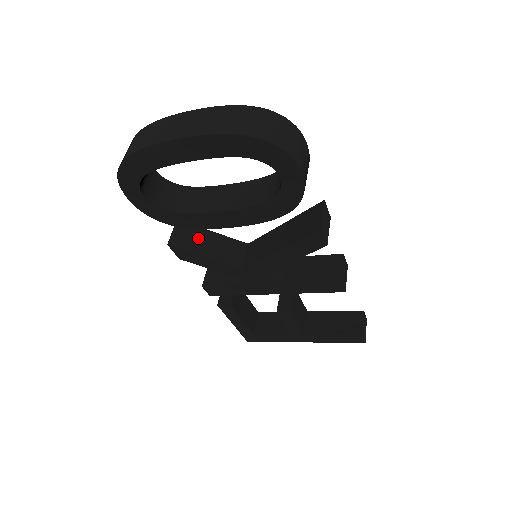
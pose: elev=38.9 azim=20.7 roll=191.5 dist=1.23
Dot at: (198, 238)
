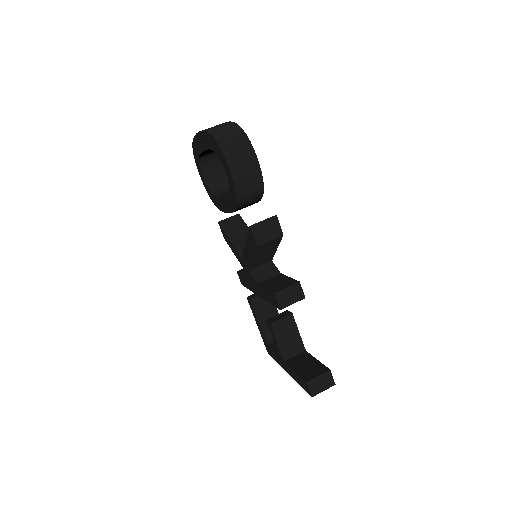
Dot at: (238, 229)
